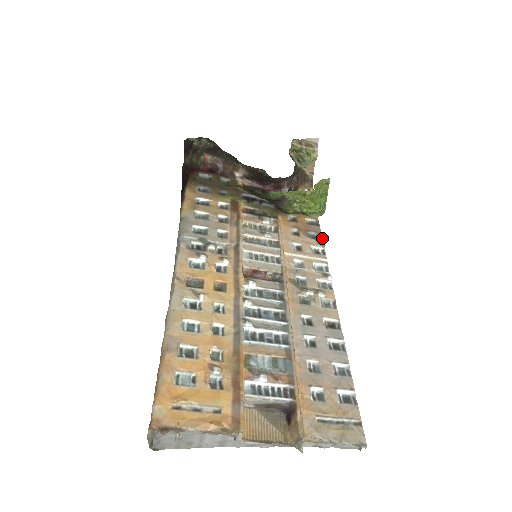
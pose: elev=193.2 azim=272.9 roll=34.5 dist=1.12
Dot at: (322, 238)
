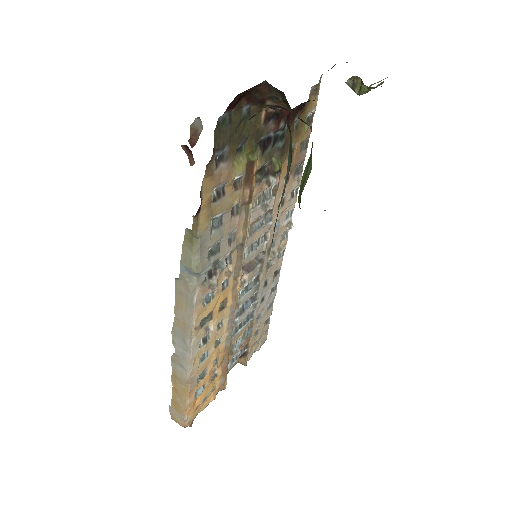
Dot at: occluded
